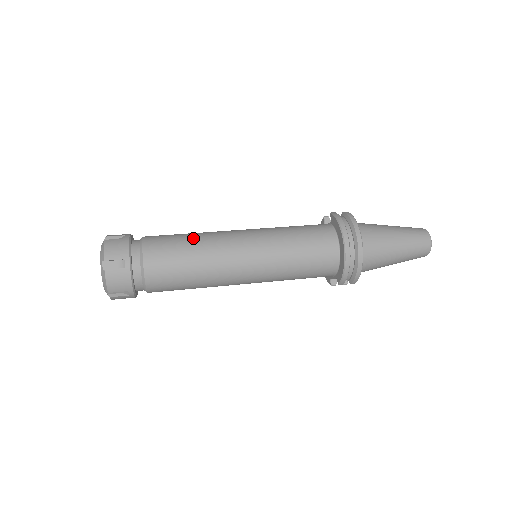
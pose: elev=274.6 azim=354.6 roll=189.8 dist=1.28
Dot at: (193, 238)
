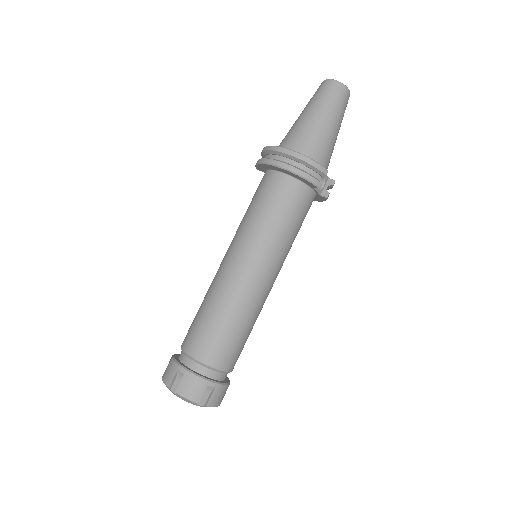
Dot at: (202, 302)
